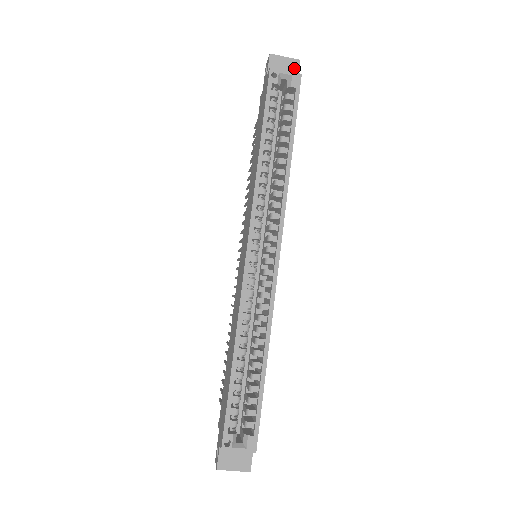
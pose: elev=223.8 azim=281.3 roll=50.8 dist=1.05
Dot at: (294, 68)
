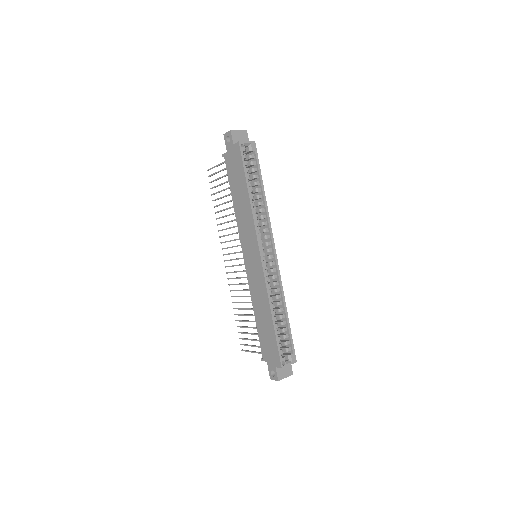
Dot at: (245, 136)
